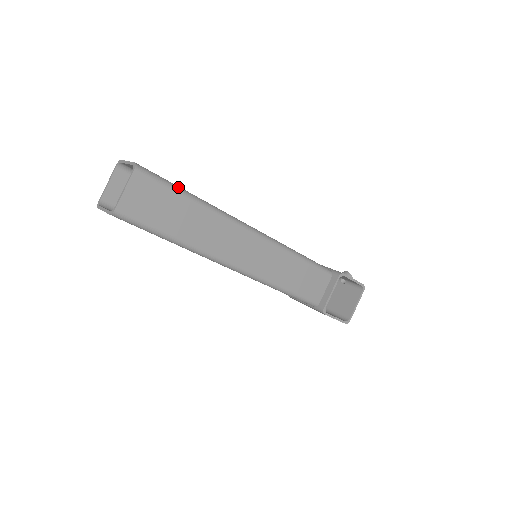
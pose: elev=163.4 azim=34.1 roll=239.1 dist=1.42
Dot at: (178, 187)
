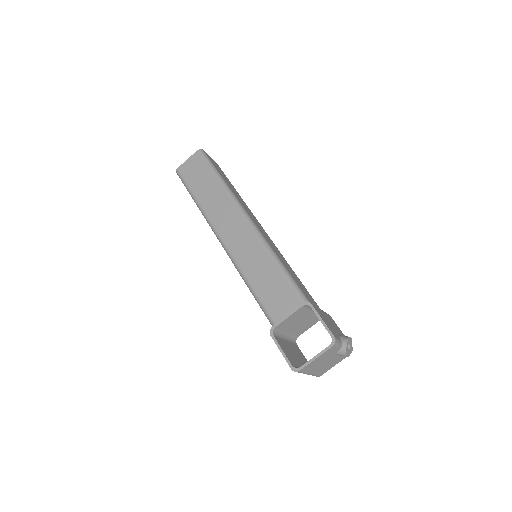
Dot at: (215, 169)
